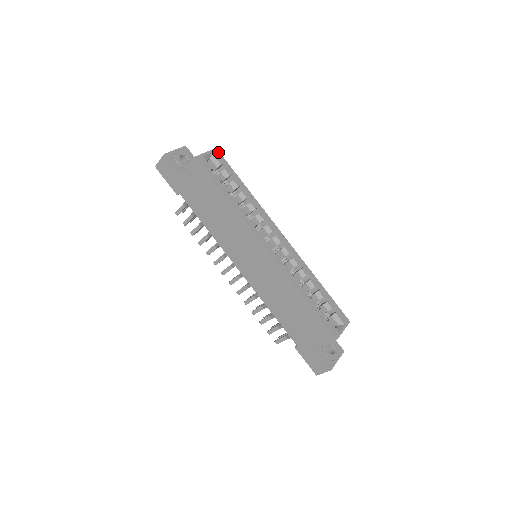
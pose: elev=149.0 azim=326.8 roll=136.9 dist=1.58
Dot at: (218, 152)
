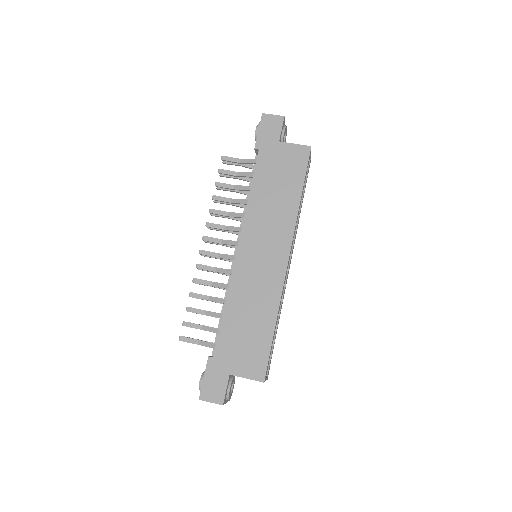
Dot at: occluded
